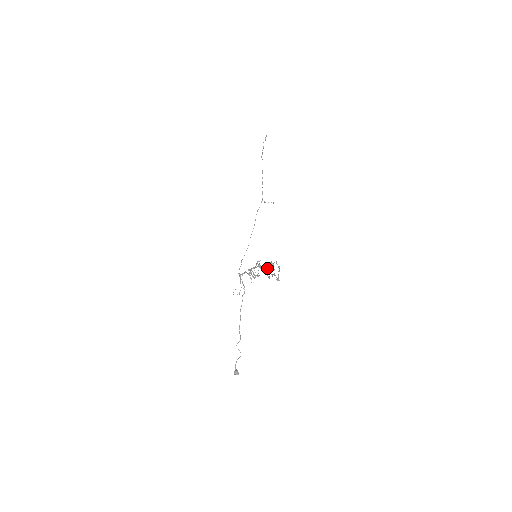
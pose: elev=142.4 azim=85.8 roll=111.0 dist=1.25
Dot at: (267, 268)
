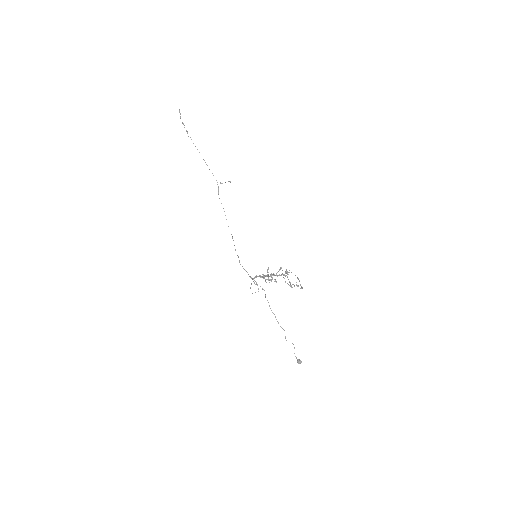
Dot at: (283, 277)
